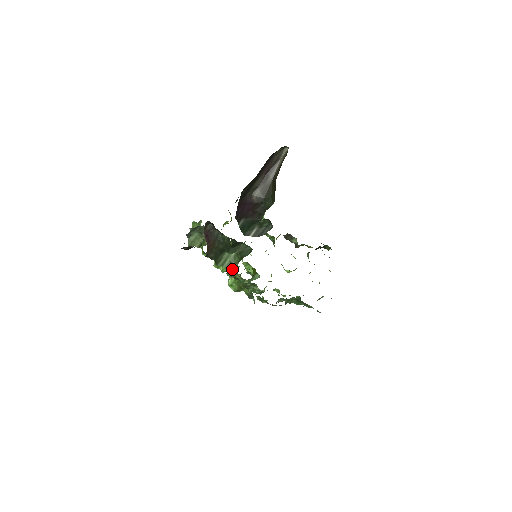
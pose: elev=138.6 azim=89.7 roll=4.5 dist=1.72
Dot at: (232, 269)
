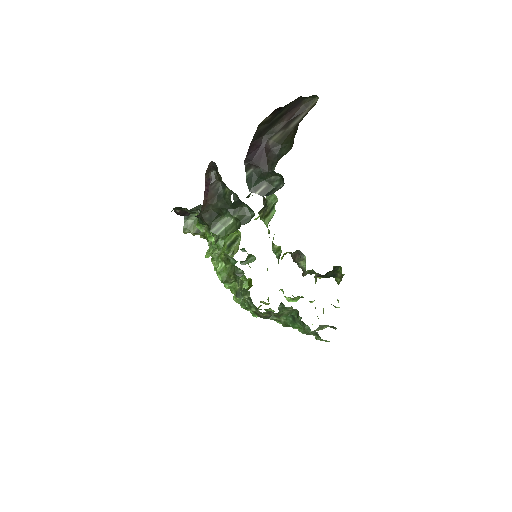
Dot at: (225, 248)
